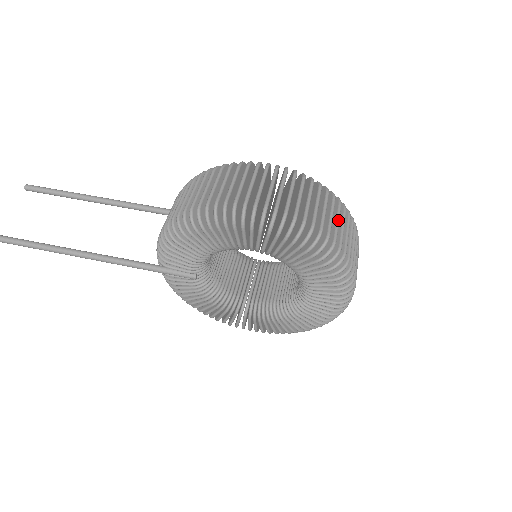
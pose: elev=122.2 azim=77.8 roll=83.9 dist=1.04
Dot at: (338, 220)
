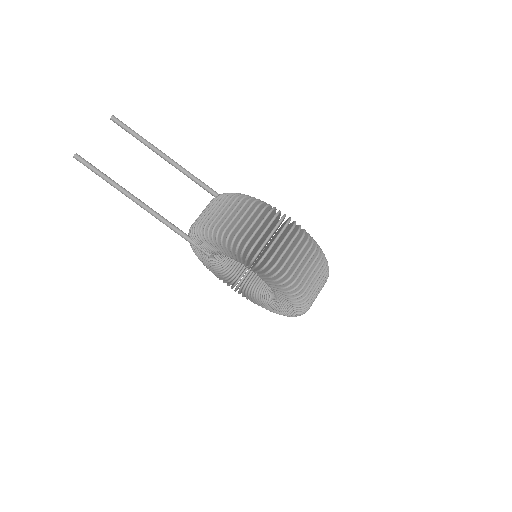
Dot at: (315, 277)
